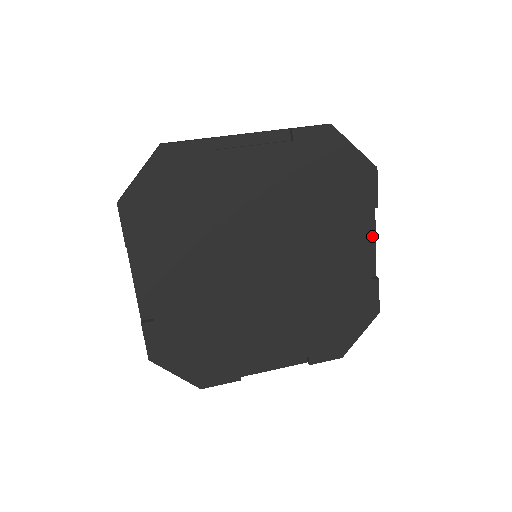
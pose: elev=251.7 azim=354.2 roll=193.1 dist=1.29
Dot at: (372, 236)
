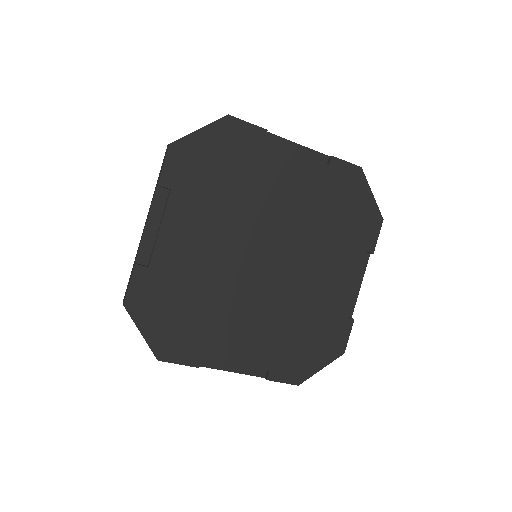
Dot at: (360, 278)
